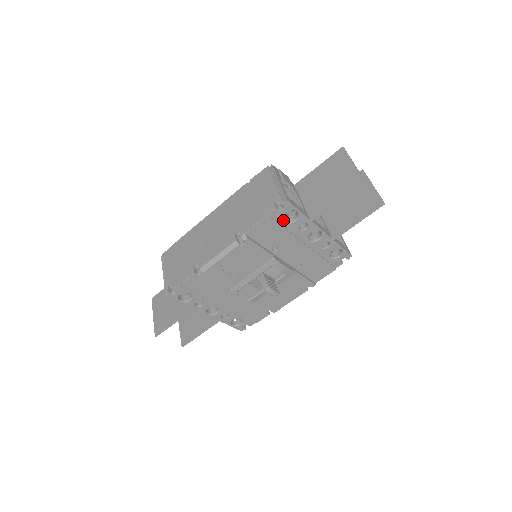
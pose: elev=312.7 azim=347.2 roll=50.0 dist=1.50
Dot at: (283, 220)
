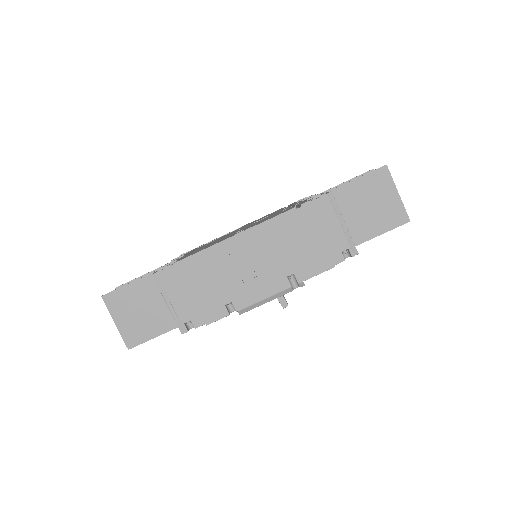
Dot at: occluded
